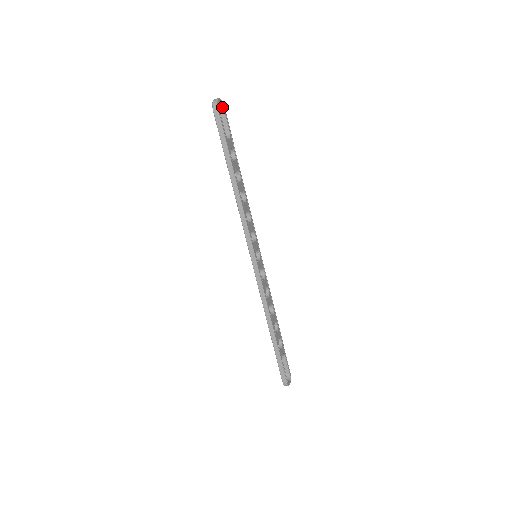
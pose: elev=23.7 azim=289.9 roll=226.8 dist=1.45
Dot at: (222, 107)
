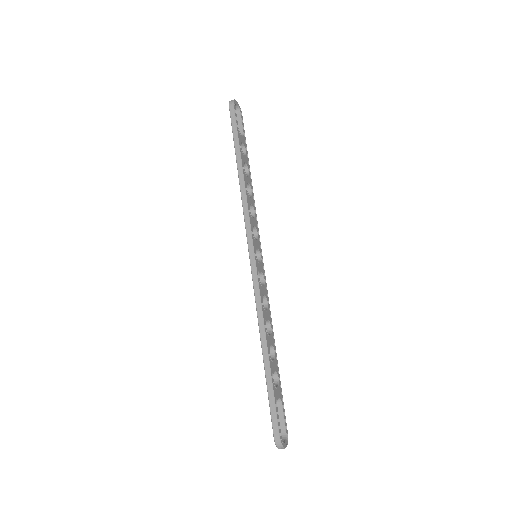
Dot at: (239, 111)
